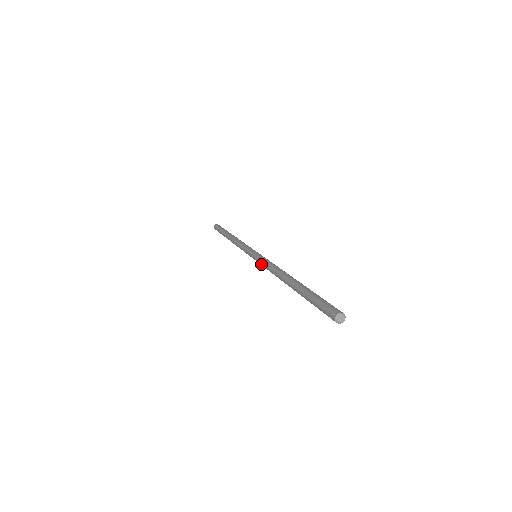
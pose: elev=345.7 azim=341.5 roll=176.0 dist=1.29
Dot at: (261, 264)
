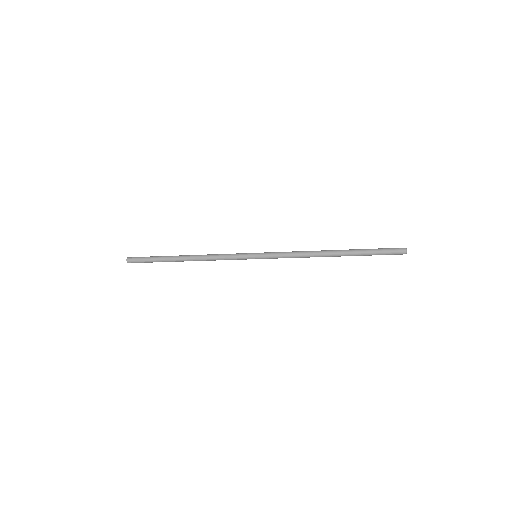
Dot at: (277, 257)
